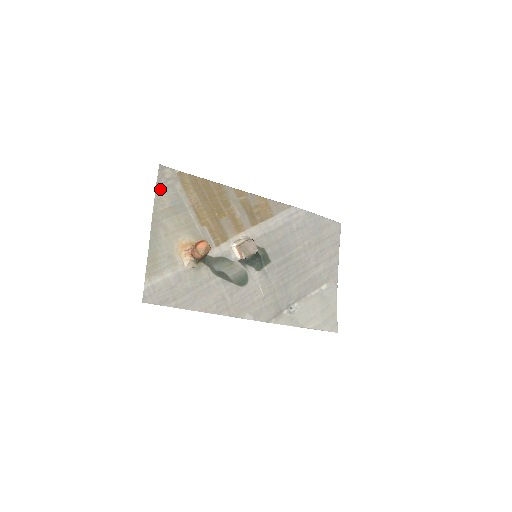
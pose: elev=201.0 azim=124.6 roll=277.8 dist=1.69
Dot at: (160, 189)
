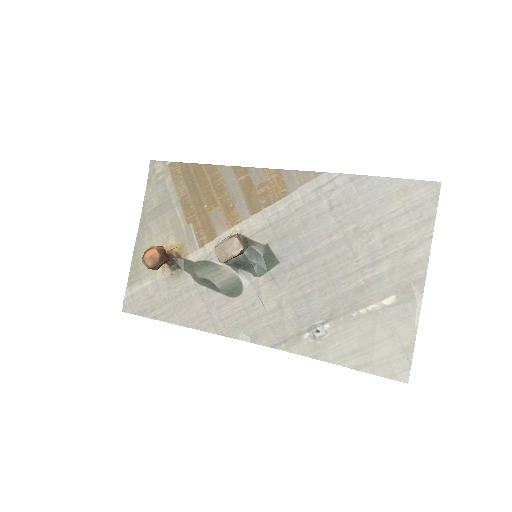
Dot at: (150, 188)
